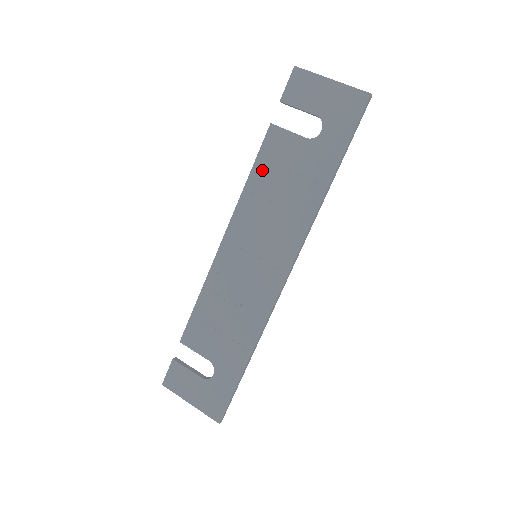
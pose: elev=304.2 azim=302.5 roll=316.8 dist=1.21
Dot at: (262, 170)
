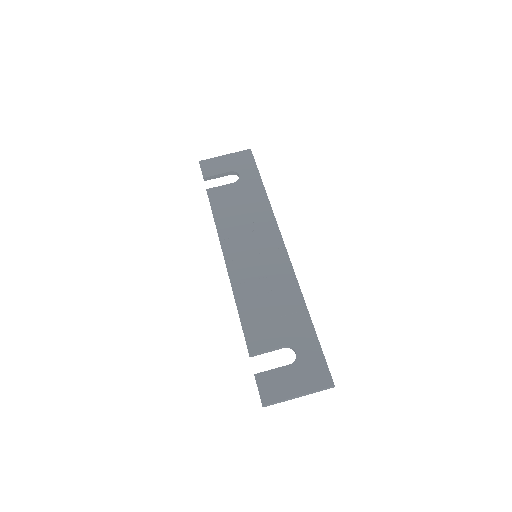
Dot at: (220, 211)
